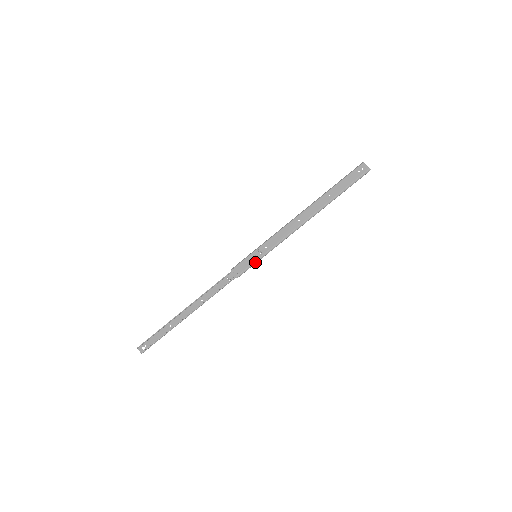
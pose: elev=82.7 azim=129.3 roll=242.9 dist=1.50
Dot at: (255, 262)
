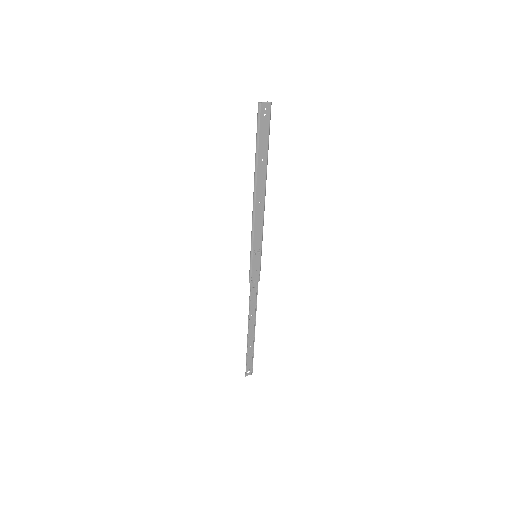
Dot at: occluded
